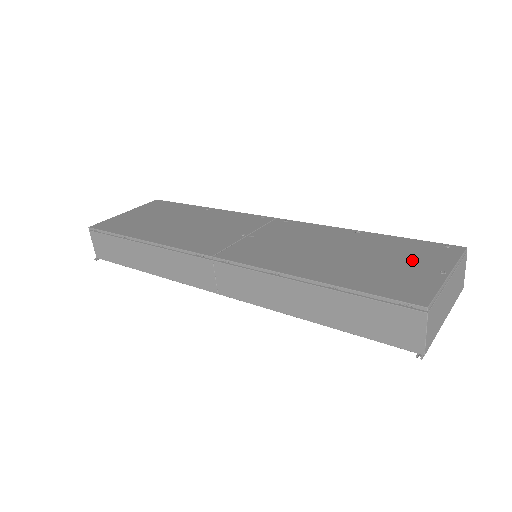
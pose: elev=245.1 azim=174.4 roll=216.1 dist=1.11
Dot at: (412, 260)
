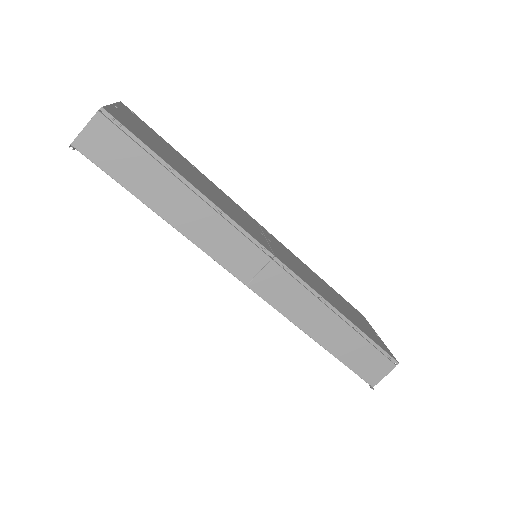
Dot at: (360, 318)
